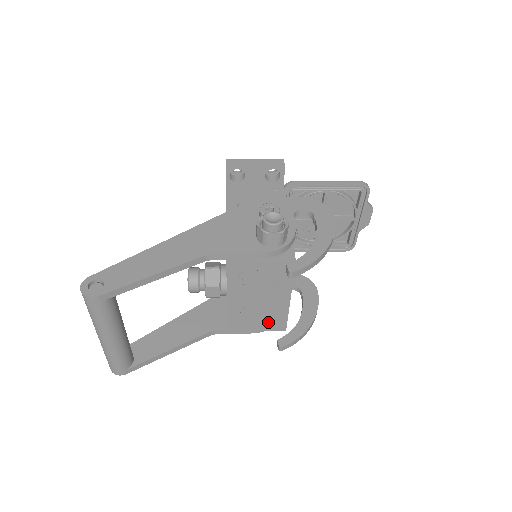
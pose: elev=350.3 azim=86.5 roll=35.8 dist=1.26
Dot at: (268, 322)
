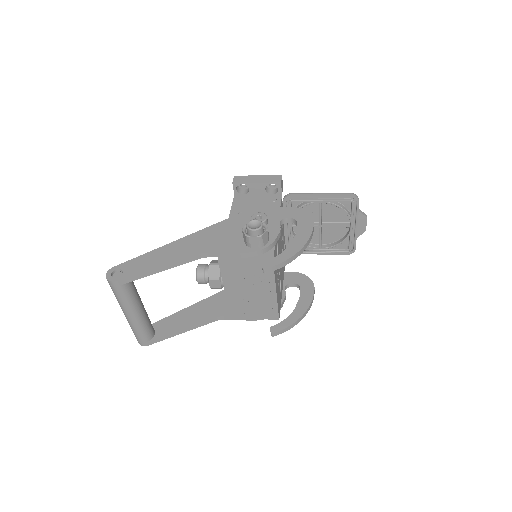
Dot at: (262, 311)
